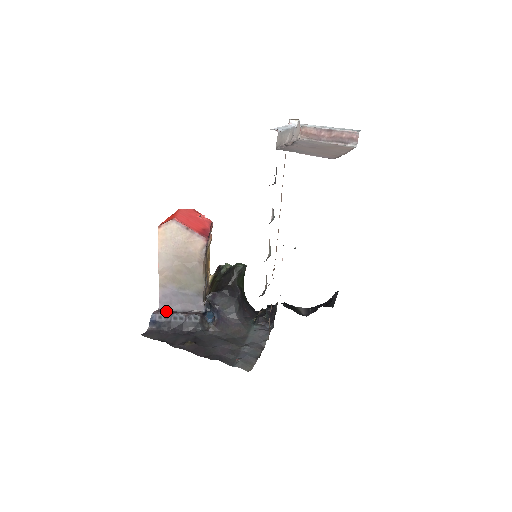
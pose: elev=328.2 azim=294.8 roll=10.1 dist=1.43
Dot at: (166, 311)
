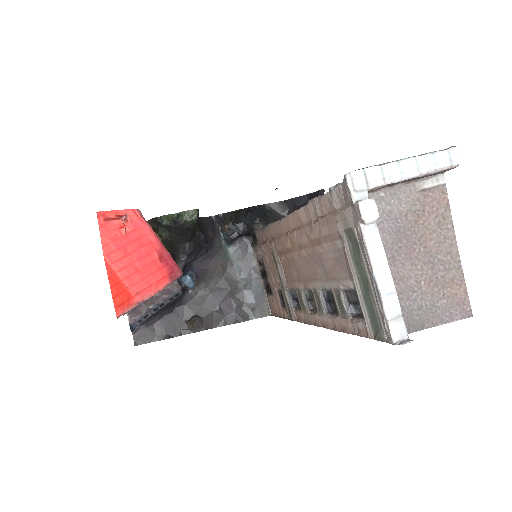
Dot at: (138, 309)
